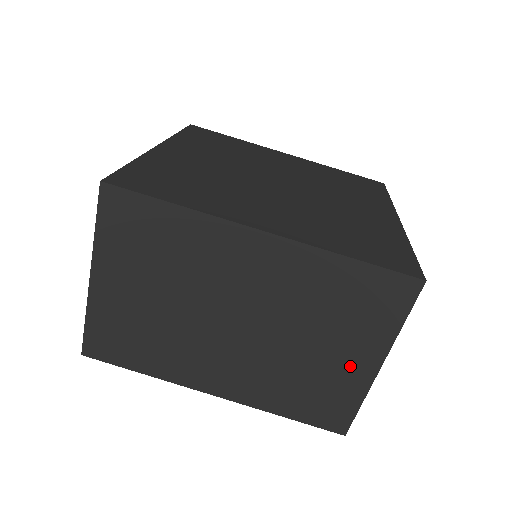
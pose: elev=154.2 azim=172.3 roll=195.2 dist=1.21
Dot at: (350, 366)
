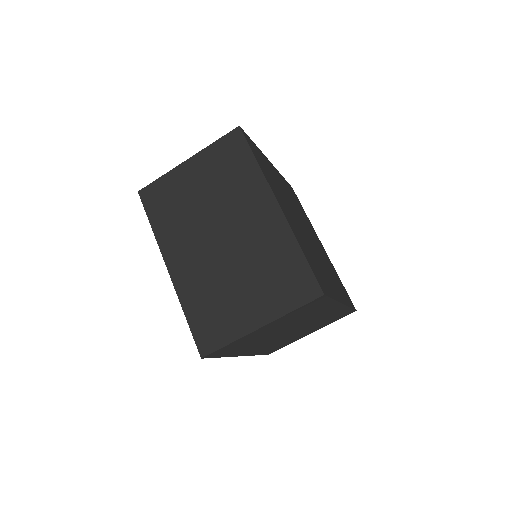
Dot at: (246, 313)
